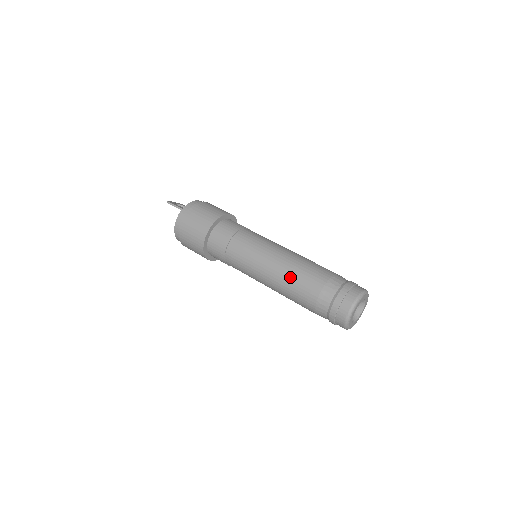
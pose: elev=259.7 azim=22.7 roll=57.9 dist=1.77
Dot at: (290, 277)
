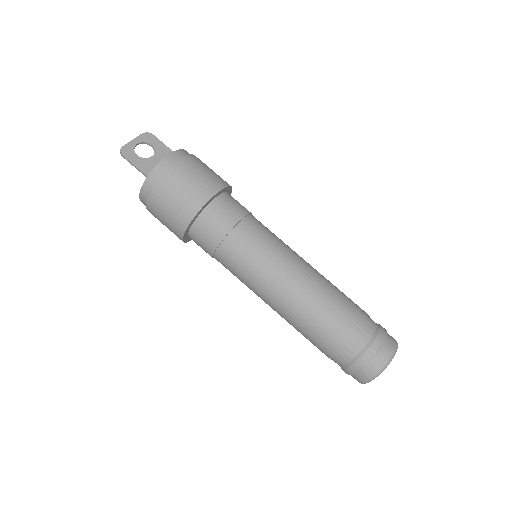
Dot at: (295, 323)
